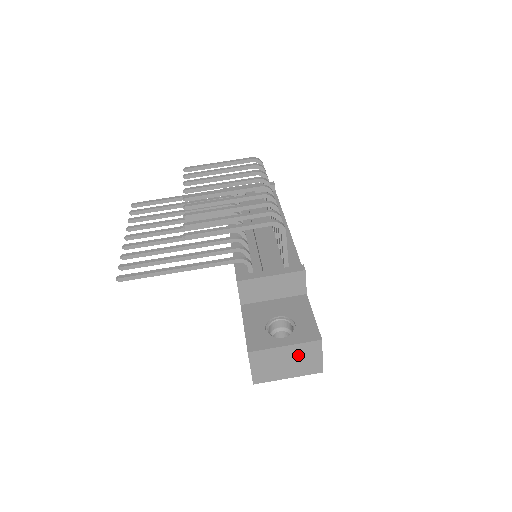
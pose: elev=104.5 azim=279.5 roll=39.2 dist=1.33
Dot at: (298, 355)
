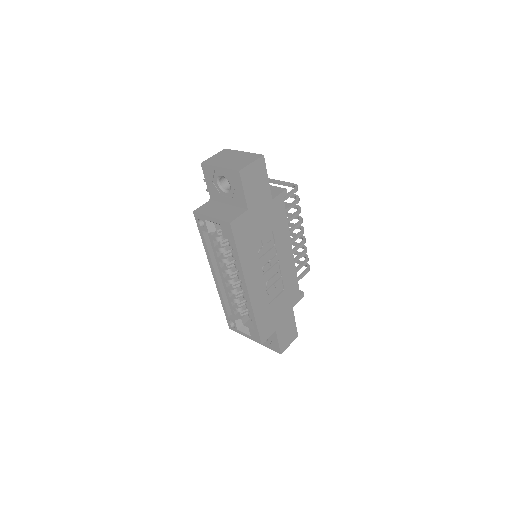
Dot at: (242, 158)
